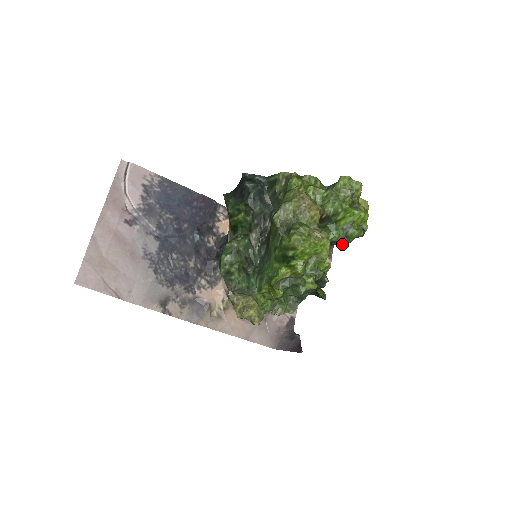
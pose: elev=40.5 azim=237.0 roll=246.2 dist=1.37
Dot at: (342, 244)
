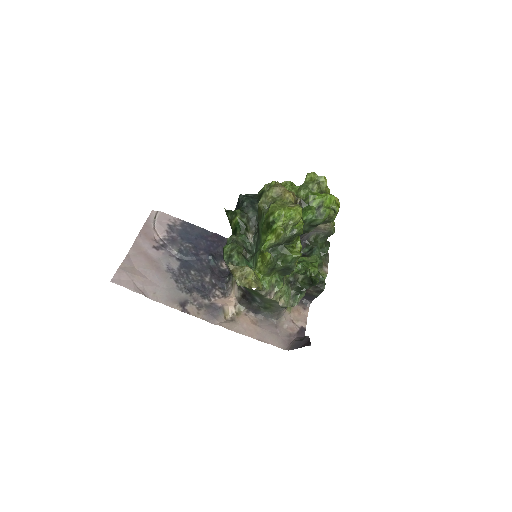
Dot at: (319, 223)
